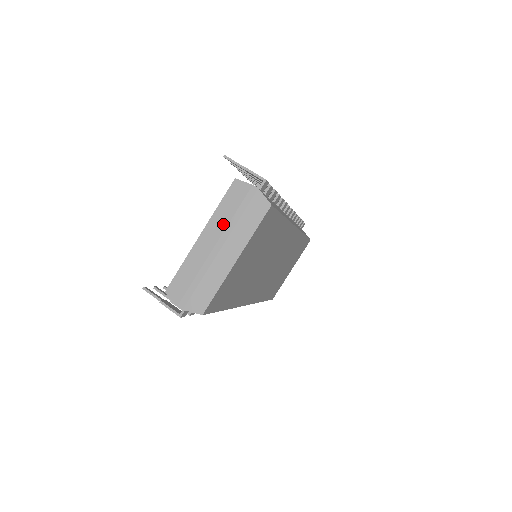
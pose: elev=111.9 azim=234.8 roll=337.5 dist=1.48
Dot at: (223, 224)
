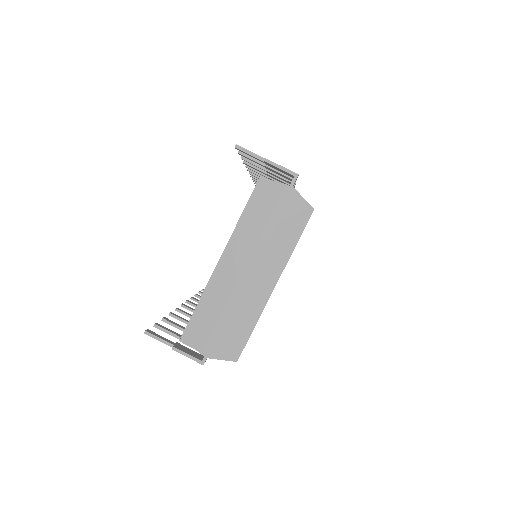
Dot at: (251, 240)
